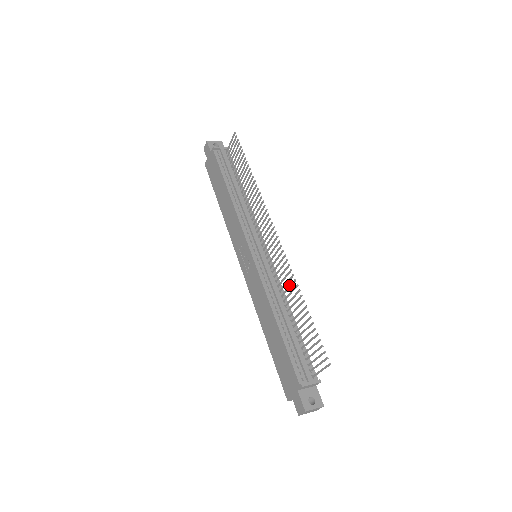
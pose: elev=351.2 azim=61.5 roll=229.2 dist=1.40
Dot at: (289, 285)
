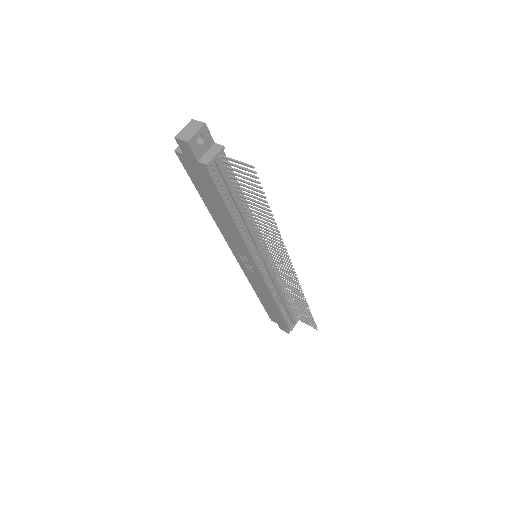
Dot at: (295, 292)
